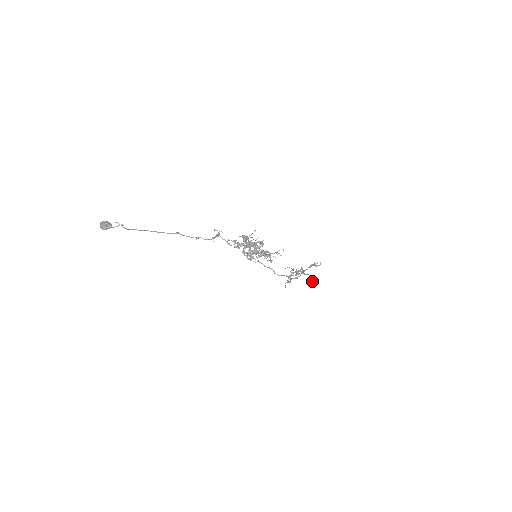
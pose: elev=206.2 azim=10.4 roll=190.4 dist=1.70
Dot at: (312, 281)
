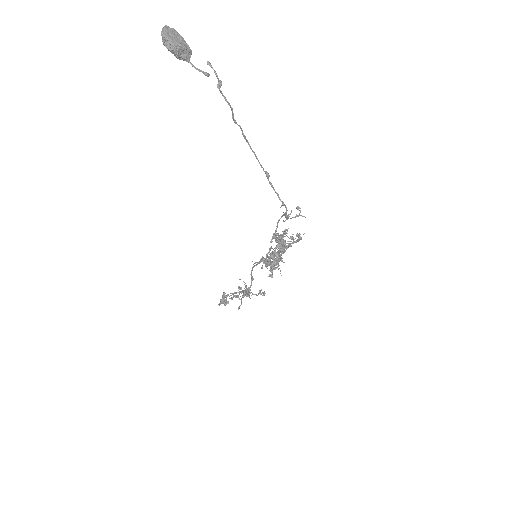
Dot at: (224, 300)
